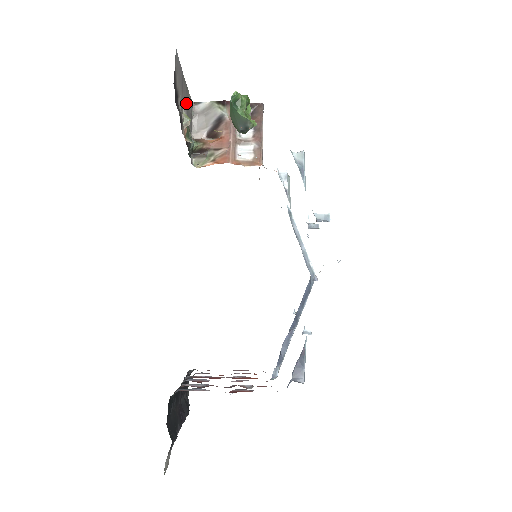
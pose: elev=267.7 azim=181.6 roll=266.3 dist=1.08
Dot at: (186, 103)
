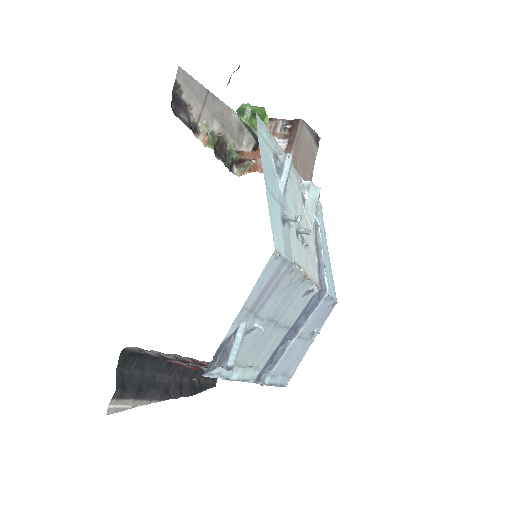
Dot at: (220, 117)
